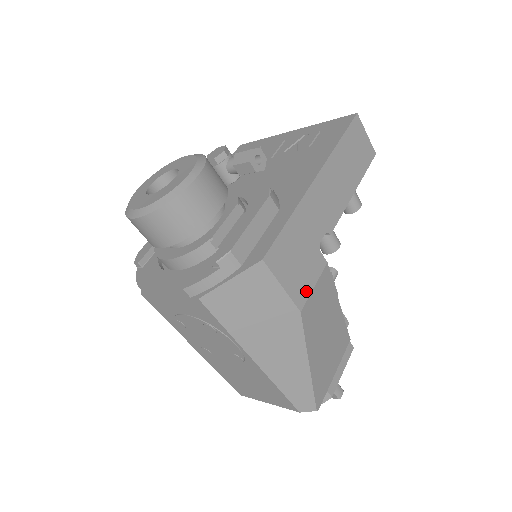
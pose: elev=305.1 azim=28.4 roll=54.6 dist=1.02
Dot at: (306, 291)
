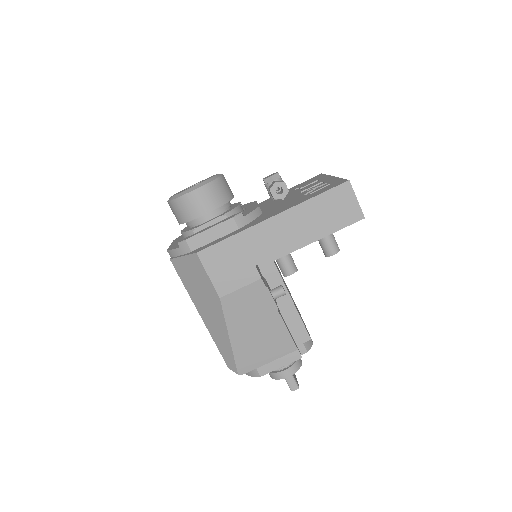
Dot at: (231, 288)
